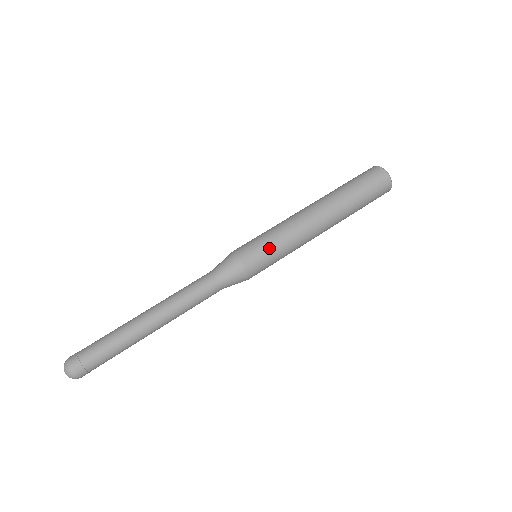
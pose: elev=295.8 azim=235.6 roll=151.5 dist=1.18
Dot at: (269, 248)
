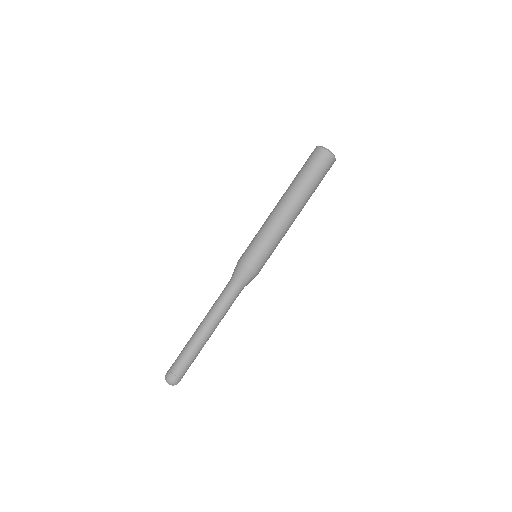
Dot at: (270, 255)
